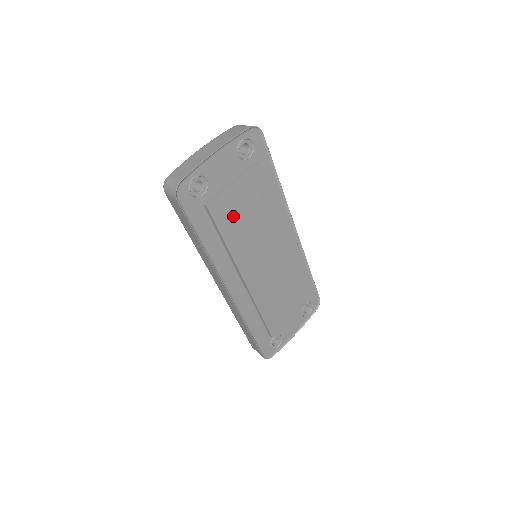
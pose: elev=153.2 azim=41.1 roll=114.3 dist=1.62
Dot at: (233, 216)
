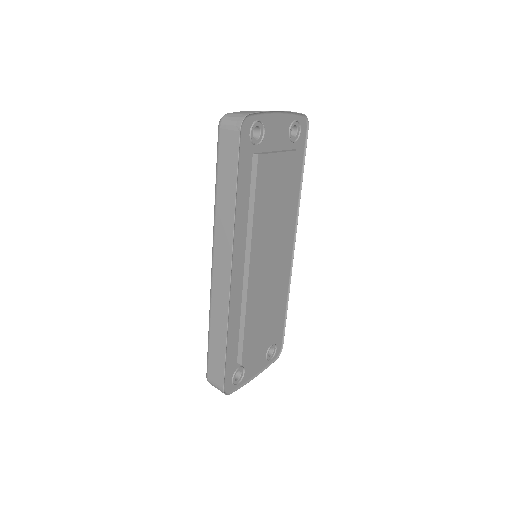
Dot at: (268, 186)
